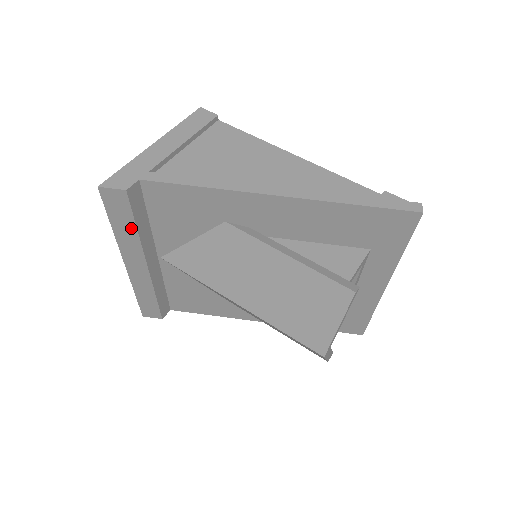
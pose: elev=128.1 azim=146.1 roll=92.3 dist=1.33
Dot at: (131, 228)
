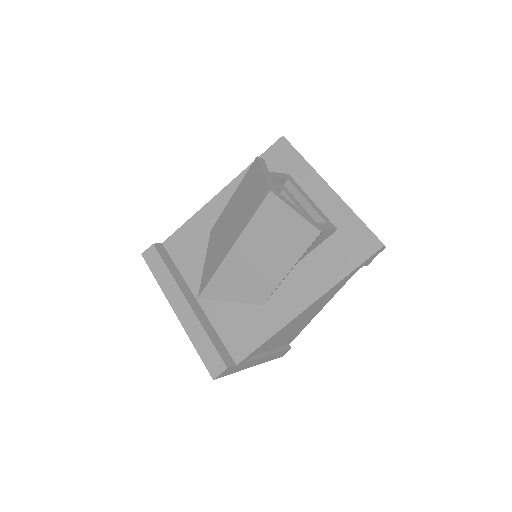
Dot at: (165, 271)
